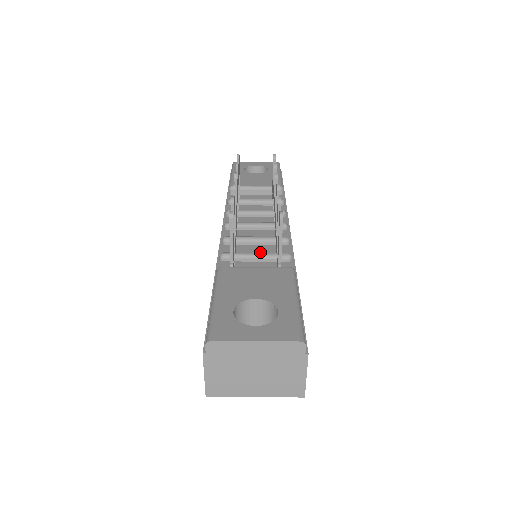
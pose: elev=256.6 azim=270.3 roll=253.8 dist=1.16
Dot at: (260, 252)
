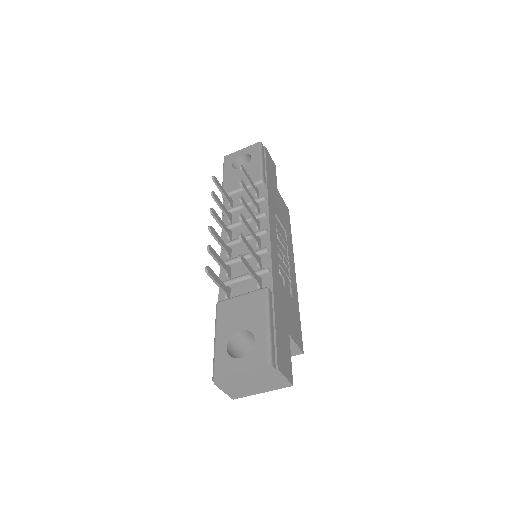
Dot at: occluded
